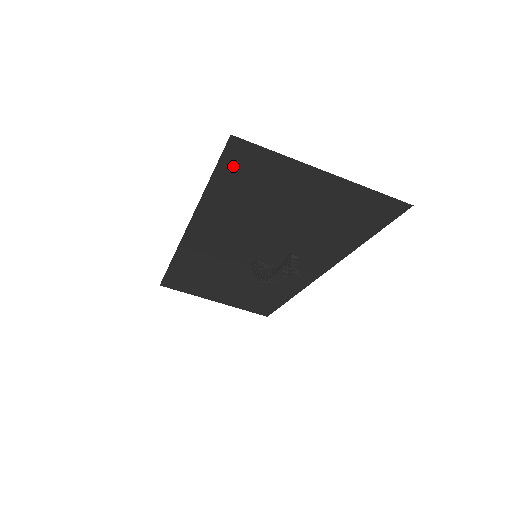
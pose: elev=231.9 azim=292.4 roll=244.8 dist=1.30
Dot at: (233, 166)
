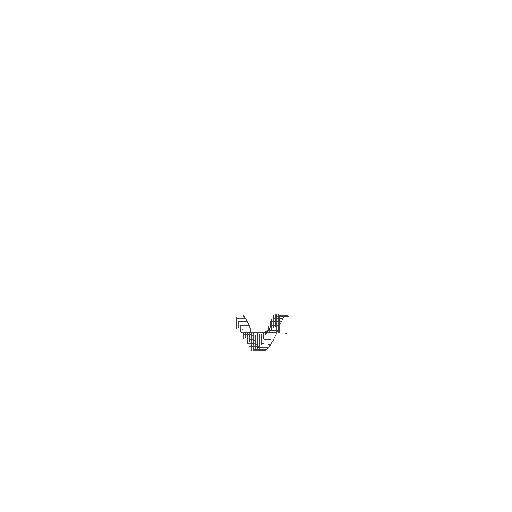
Dot at: occluded
